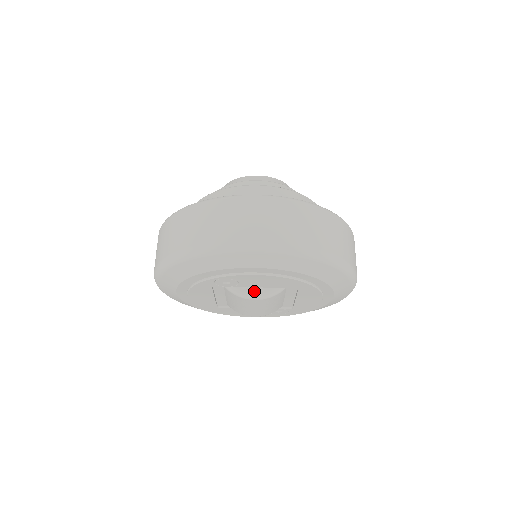
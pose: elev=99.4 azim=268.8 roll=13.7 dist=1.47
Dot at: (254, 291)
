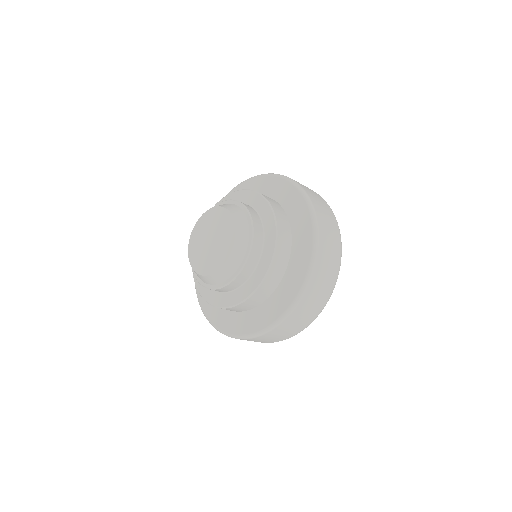
Dot at: occluded
